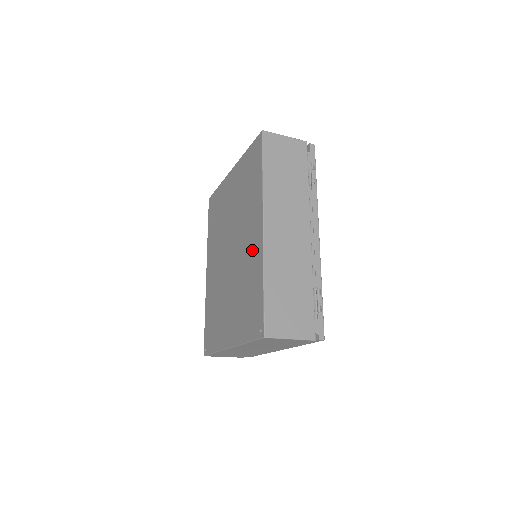
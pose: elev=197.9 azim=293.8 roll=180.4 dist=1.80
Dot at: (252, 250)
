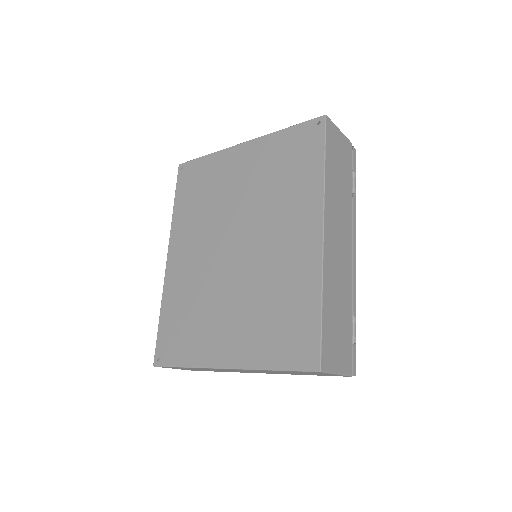
Dot at: (294, 256)
